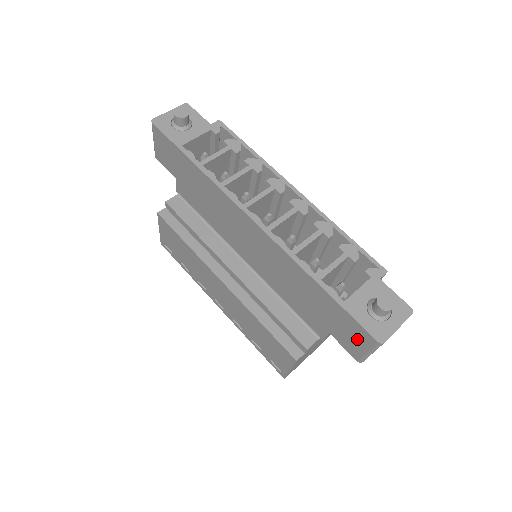
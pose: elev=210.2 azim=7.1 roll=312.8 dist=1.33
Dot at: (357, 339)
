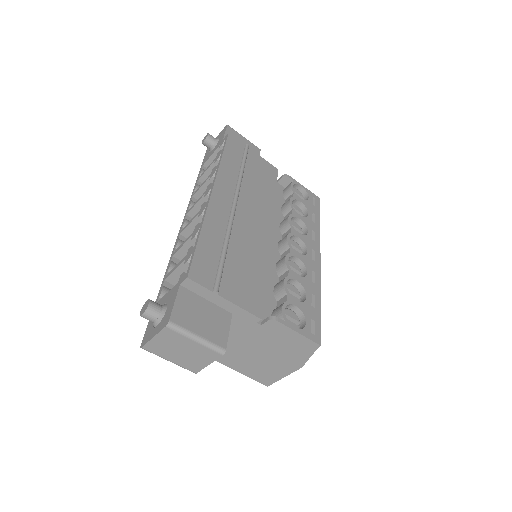
Dot at: occluded
